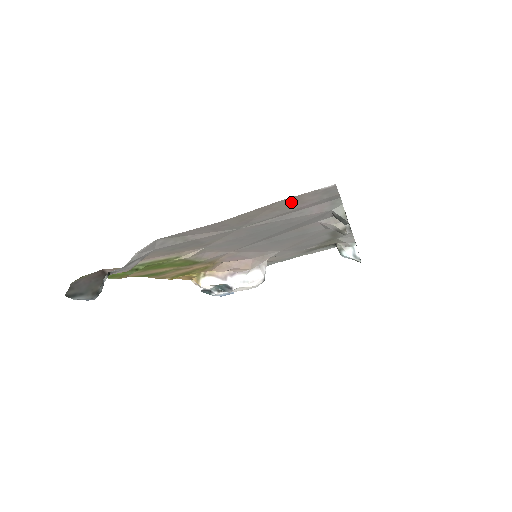
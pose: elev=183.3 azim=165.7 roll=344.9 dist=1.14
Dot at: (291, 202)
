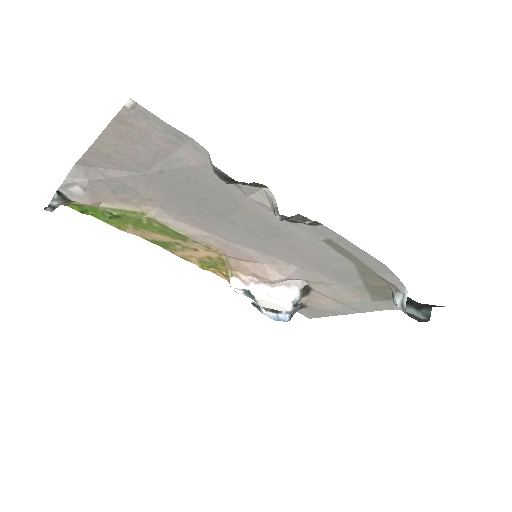
Dot at: (130, 129)
